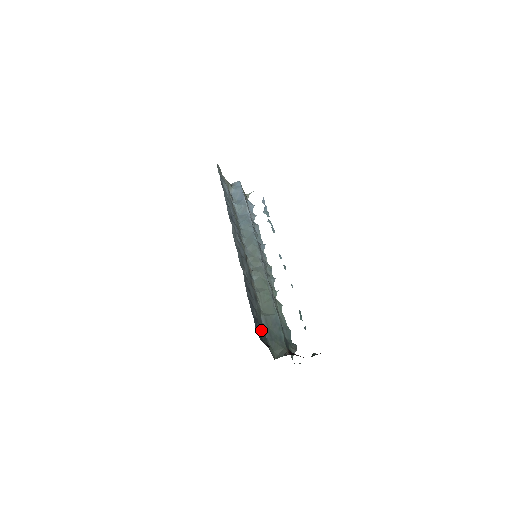
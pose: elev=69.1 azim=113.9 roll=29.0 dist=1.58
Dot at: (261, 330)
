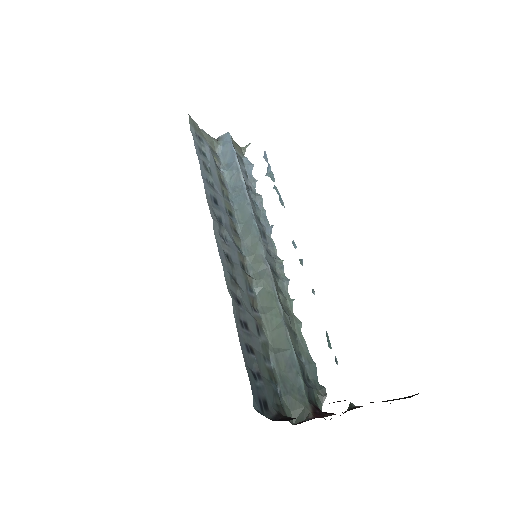
Dot at: (267, 390)
